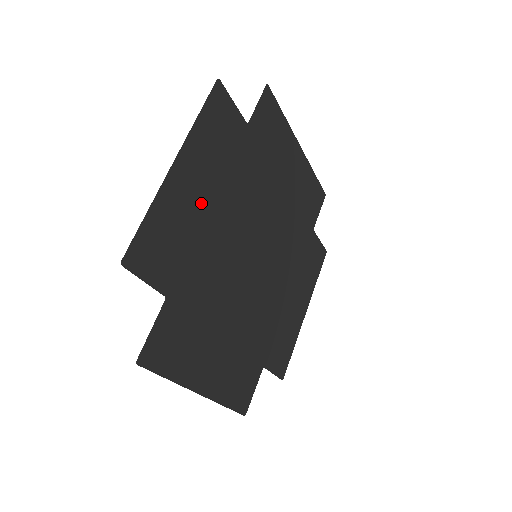
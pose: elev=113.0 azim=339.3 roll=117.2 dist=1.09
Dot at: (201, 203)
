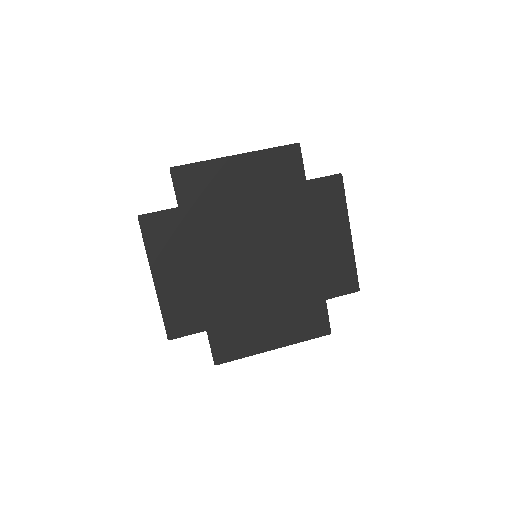
Dot at: (187, 277)
